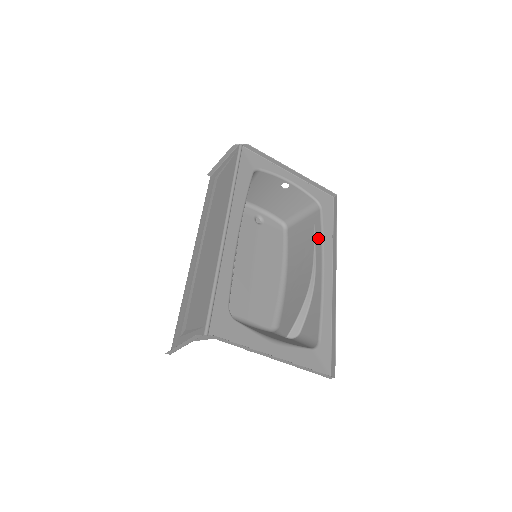
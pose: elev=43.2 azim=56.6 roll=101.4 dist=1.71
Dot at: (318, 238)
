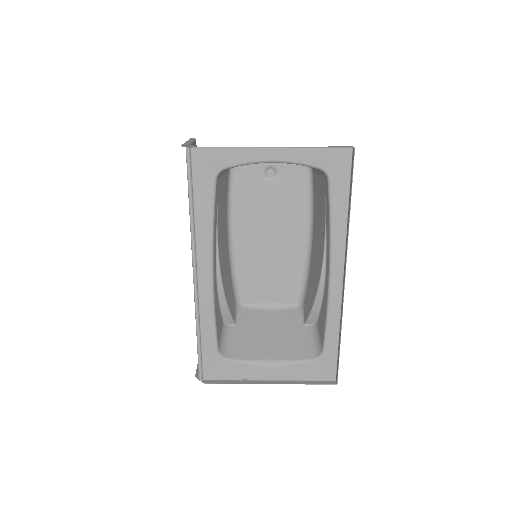
Dot at: (327, 223)
